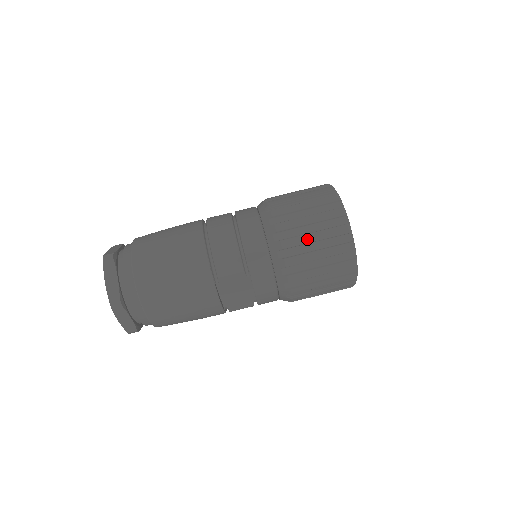
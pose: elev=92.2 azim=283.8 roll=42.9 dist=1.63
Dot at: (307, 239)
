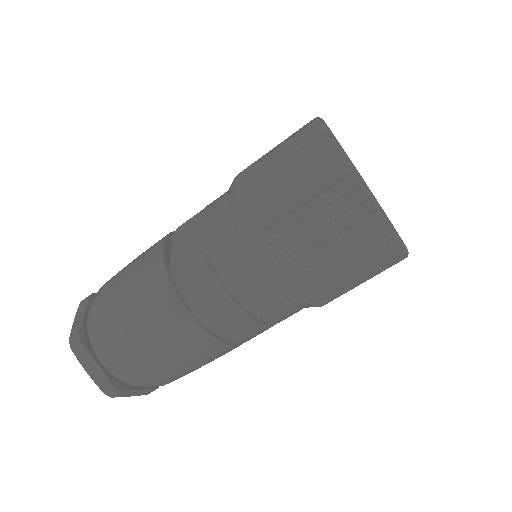
Dot at: occluded
